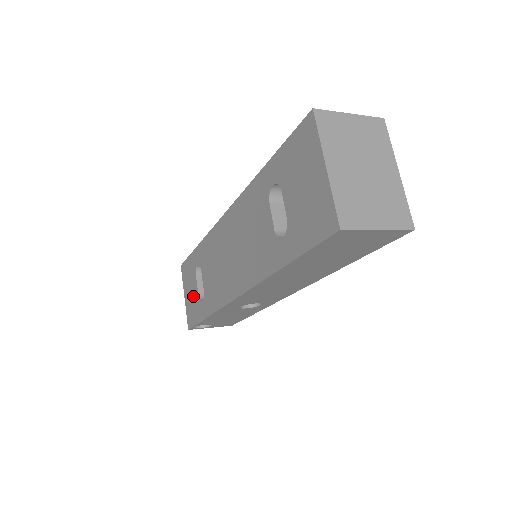
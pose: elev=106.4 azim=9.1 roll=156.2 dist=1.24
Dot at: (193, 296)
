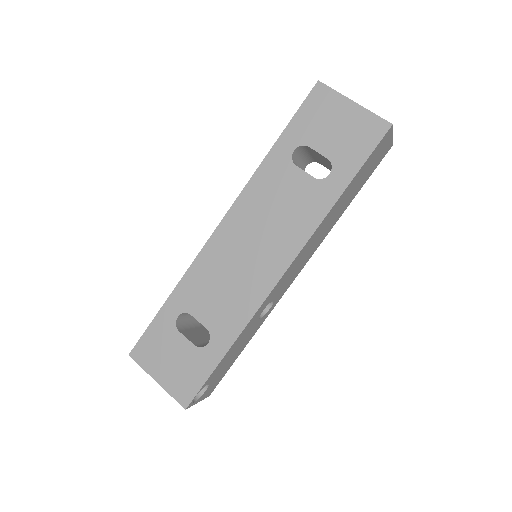
Dot at: (182, 358)
